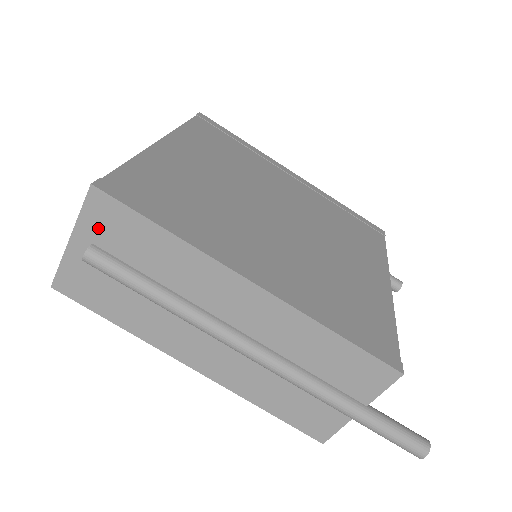
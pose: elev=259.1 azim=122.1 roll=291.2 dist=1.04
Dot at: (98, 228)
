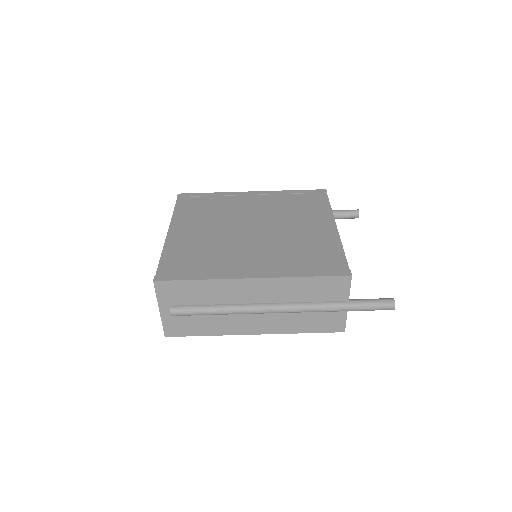
Dot at: (168, 297)
